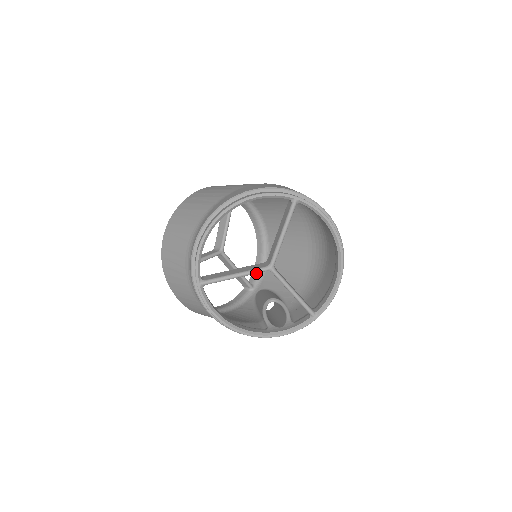
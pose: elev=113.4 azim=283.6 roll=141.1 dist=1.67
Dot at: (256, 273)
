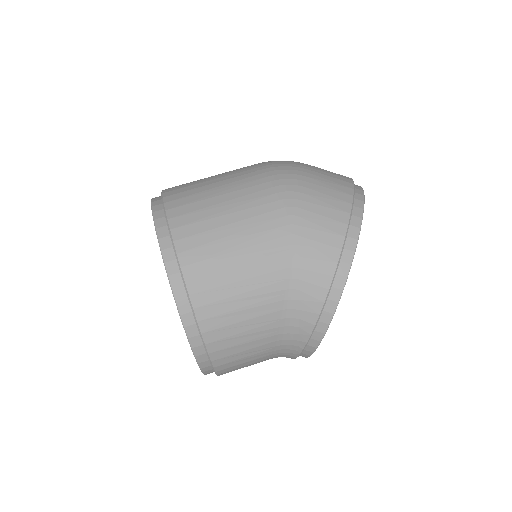
Dot at: occluded
